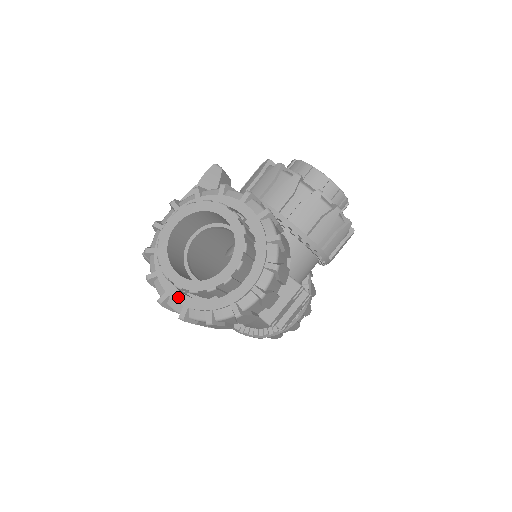
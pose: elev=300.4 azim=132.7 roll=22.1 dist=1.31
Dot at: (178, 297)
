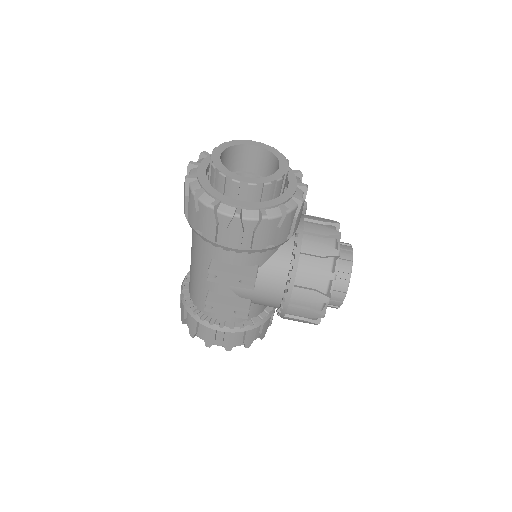
Dot at: (201, 170)
